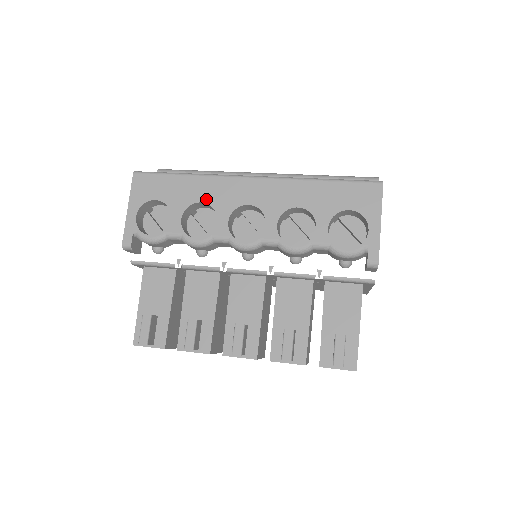
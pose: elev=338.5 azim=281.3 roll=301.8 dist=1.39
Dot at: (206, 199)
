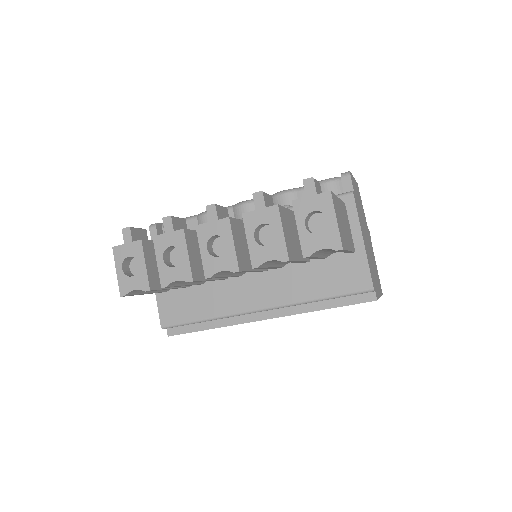
Dot at: occluded
